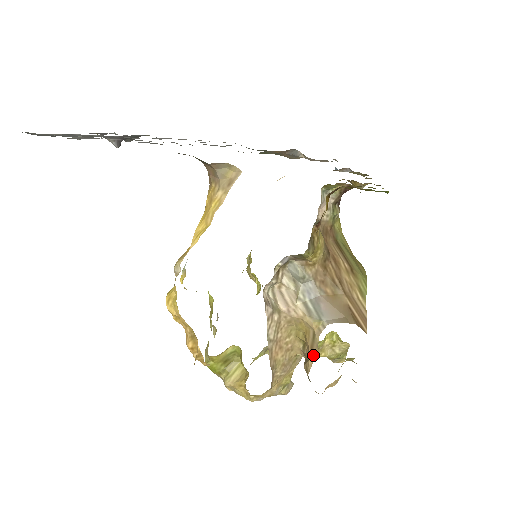
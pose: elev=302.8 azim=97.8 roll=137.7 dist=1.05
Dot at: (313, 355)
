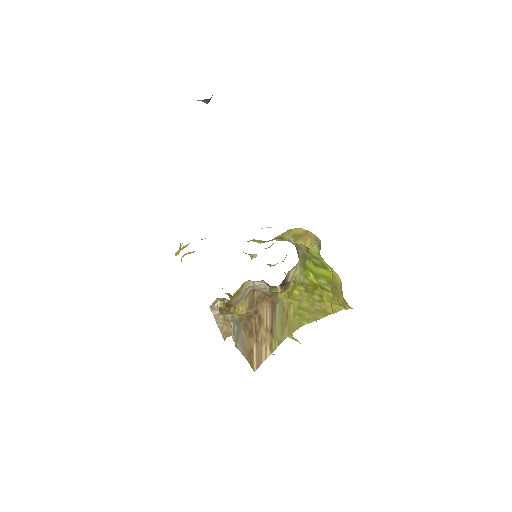
Dot at: occluded
